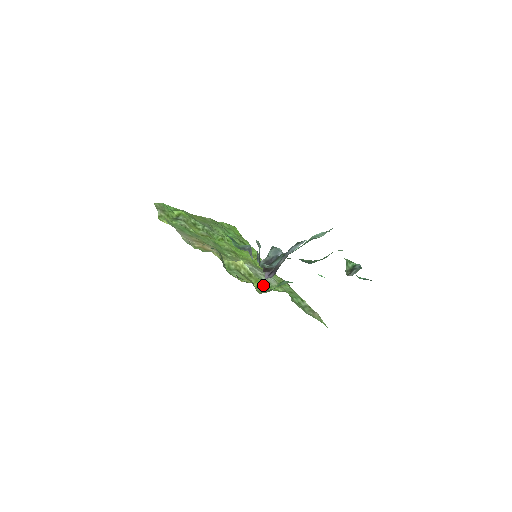
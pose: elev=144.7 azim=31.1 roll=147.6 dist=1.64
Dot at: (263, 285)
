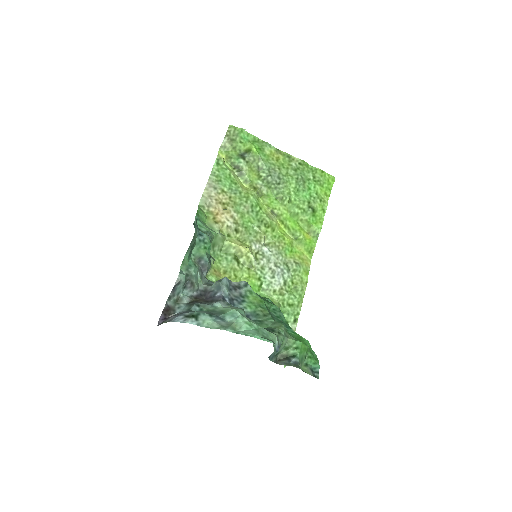
Dot at: occluded
